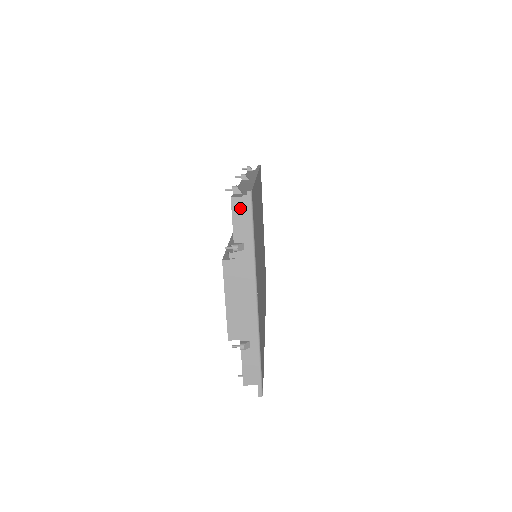
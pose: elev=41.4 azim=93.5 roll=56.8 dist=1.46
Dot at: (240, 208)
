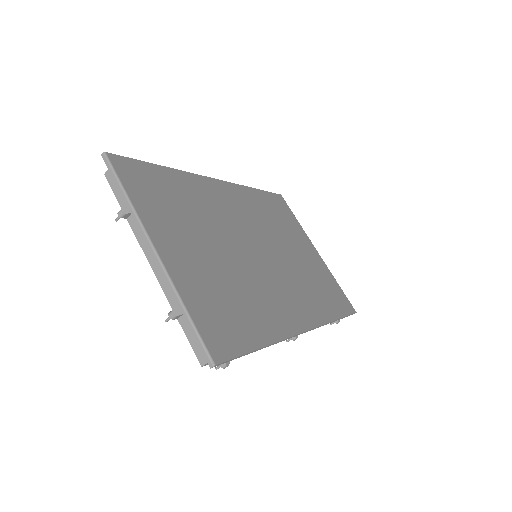
Dot at: occluded
